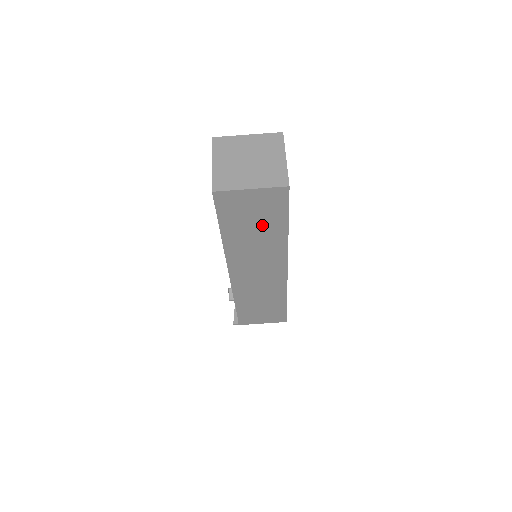
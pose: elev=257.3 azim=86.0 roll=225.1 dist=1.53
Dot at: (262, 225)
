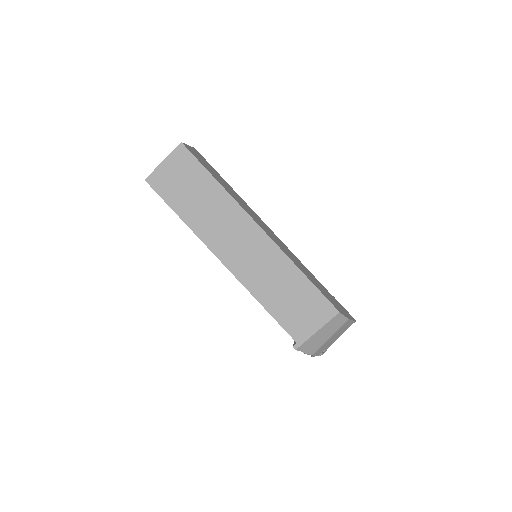
Dot at: (197, 189)
